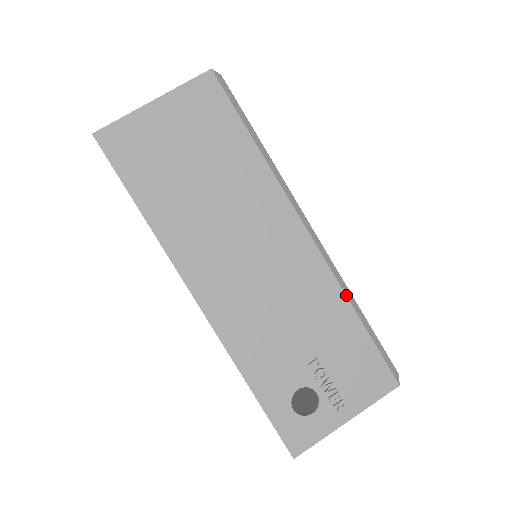
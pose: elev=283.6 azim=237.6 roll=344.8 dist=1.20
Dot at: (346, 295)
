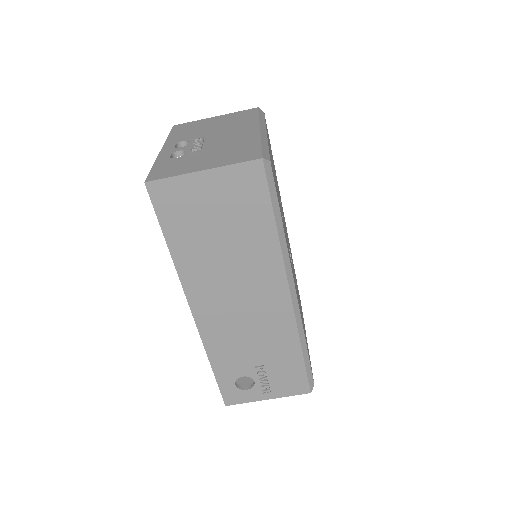
Dot at: (300, 339)
